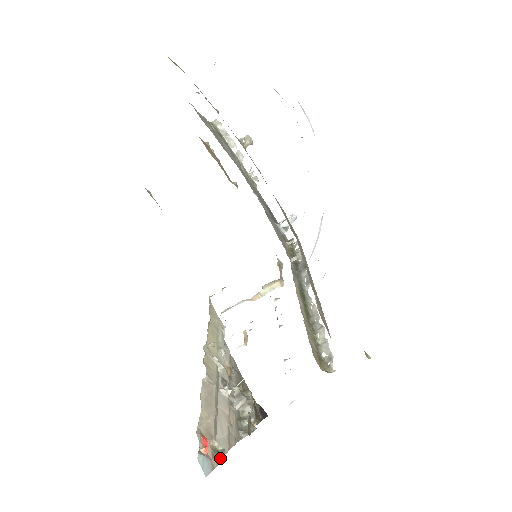
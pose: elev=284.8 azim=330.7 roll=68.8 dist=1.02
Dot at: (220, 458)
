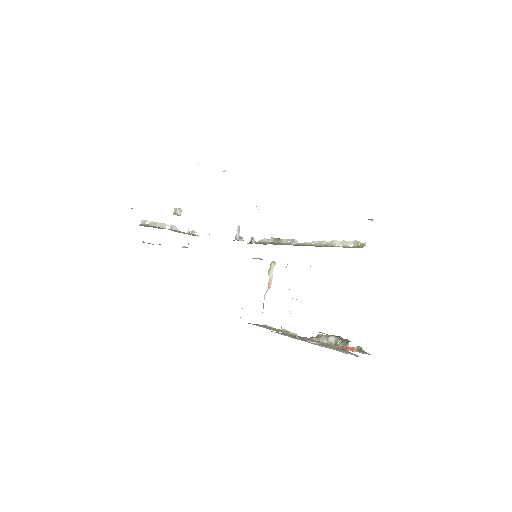
Dot at: (362, 350)
